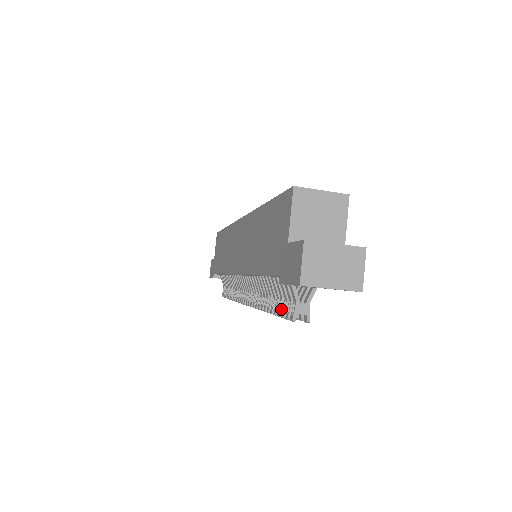
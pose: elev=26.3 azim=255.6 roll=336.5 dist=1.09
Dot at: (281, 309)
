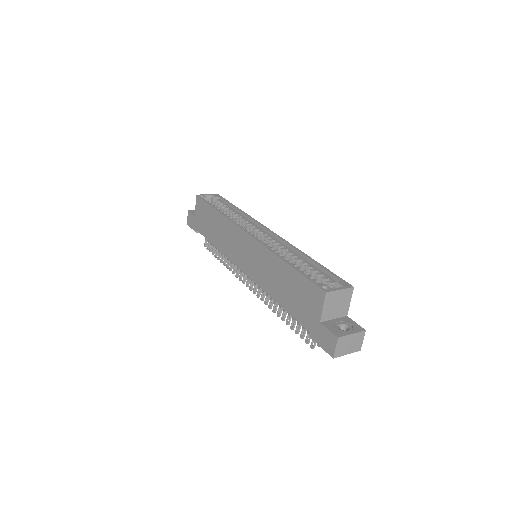
Dot at: (299, 331)
